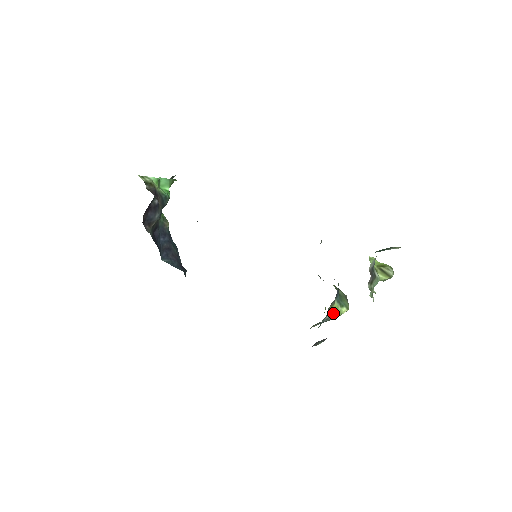
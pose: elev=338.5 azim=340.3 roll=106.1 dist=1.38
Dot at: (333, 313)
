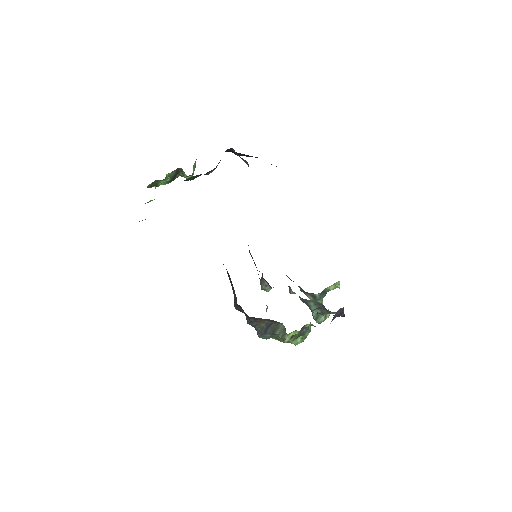
Dot at: occluded
